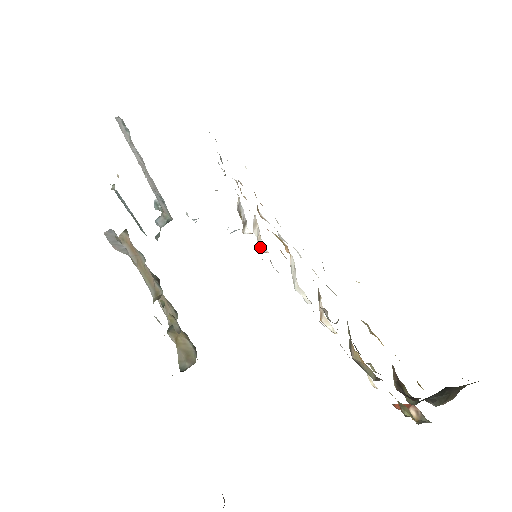
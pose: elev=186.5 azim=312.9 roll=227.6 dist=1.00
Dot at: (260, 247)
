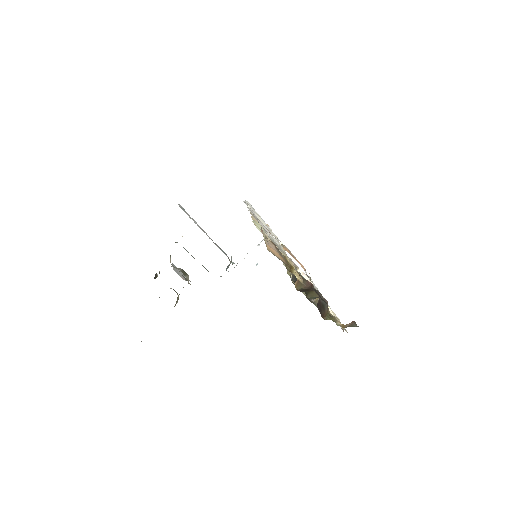
Dot at: occluded
